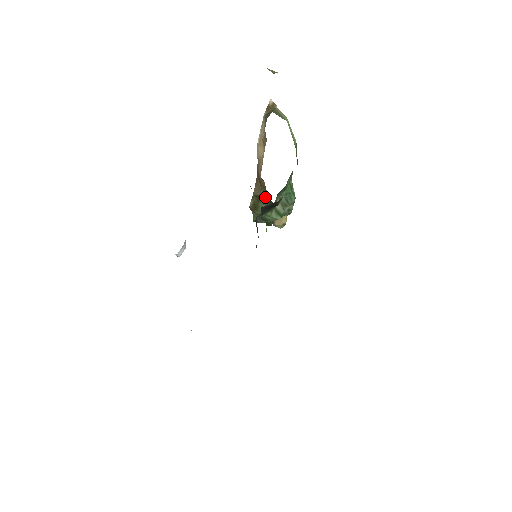
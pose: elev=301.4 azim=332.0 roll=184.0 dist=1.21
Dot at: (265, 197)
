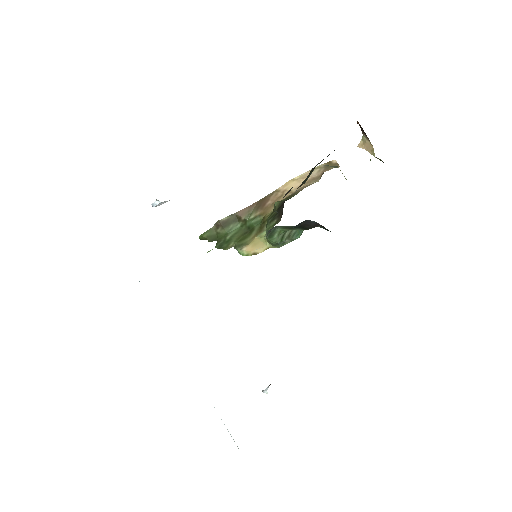
Dot at: (248, 222)
